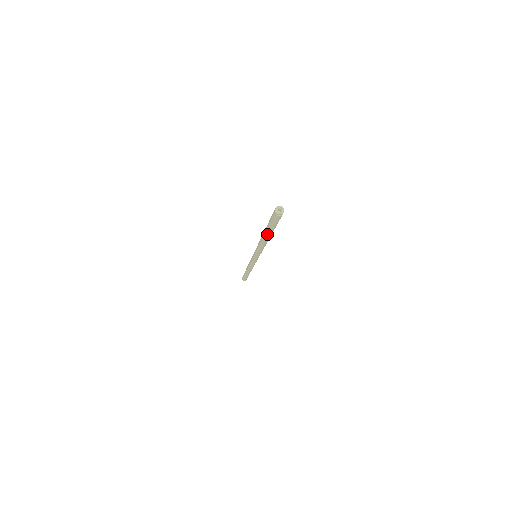
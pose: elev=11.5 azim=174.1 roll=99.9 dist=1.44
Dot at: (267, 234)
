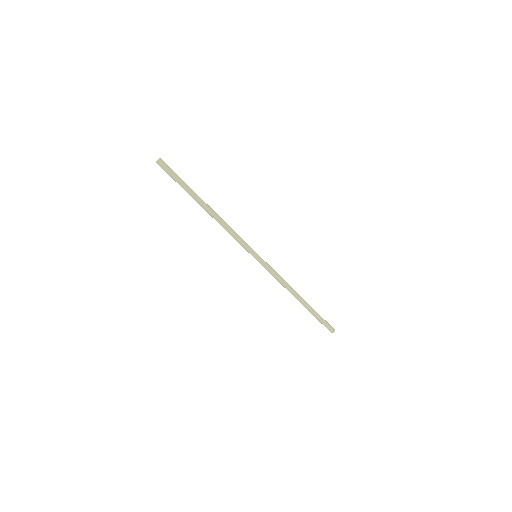
Dot at: (194, 199)
